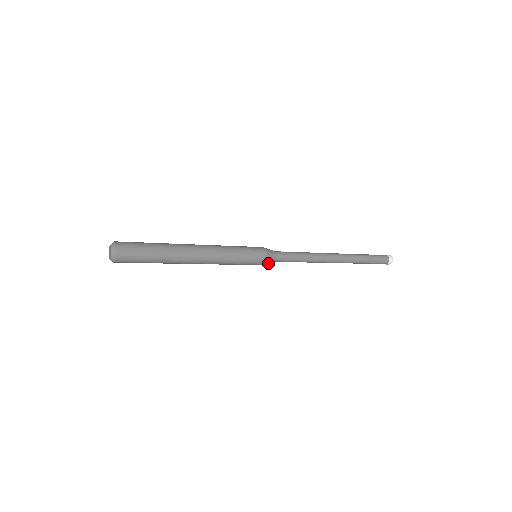
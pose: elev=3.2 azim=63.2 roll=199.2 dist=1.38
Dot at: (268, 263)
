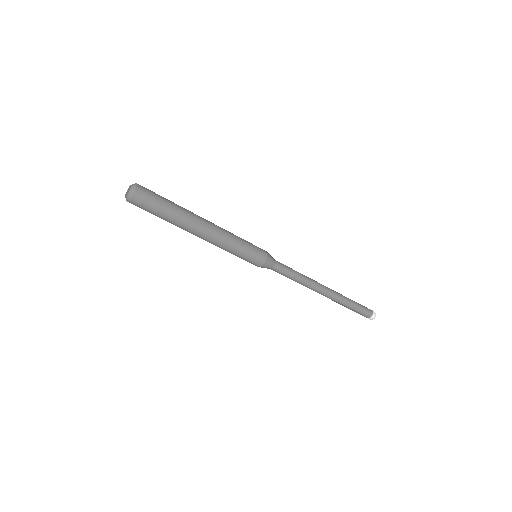
Dot at: (263, 267)
